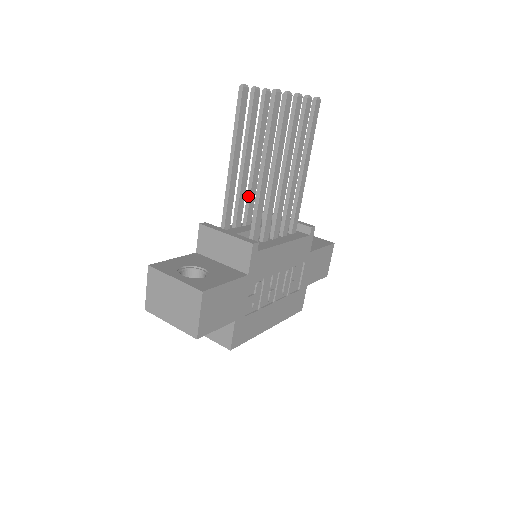
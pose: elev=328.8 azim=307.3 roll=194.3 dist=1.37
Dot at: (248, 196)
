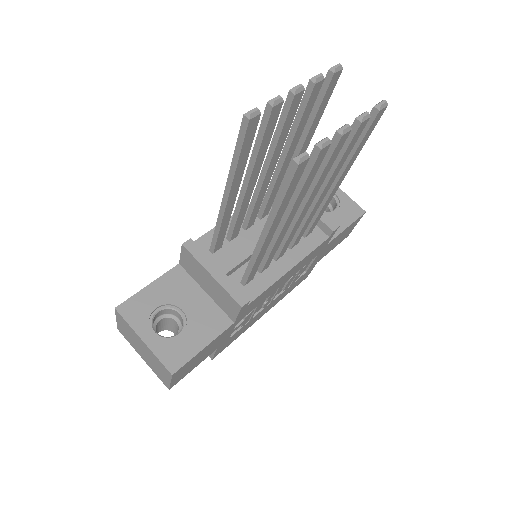
Dot at: (252, 202)
